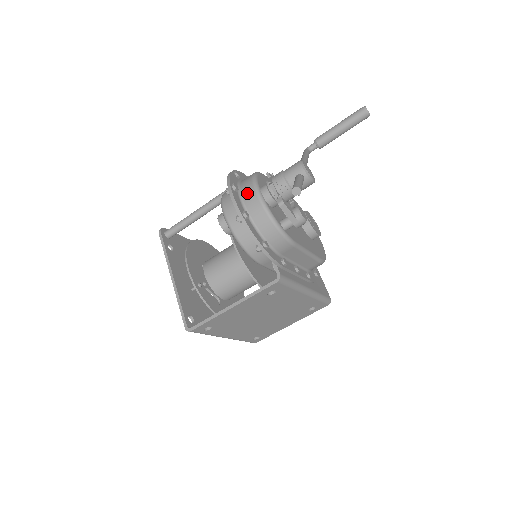
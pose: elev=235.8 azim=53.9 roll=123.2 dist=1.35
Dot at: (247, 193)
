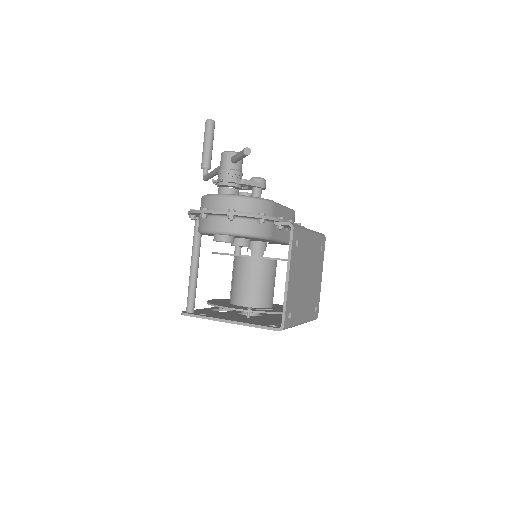
Dot at: (215, 204)
